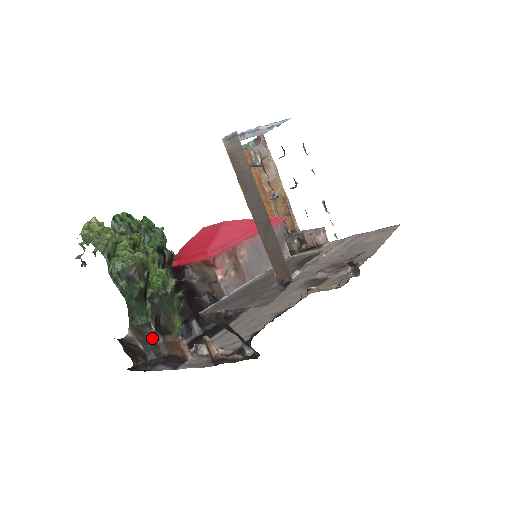
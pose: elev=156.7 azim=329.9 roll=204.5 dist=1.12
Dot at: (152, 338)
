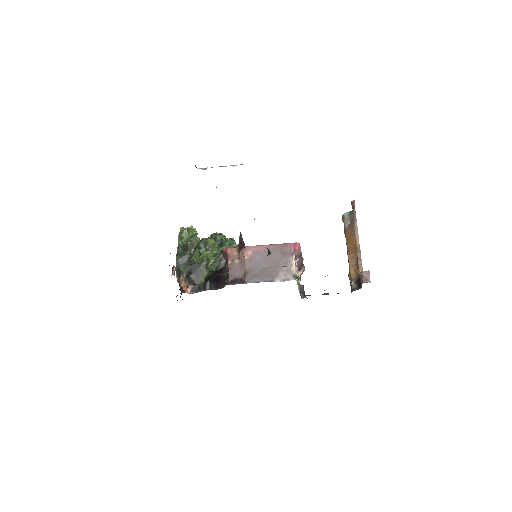
Dot at: occluded
